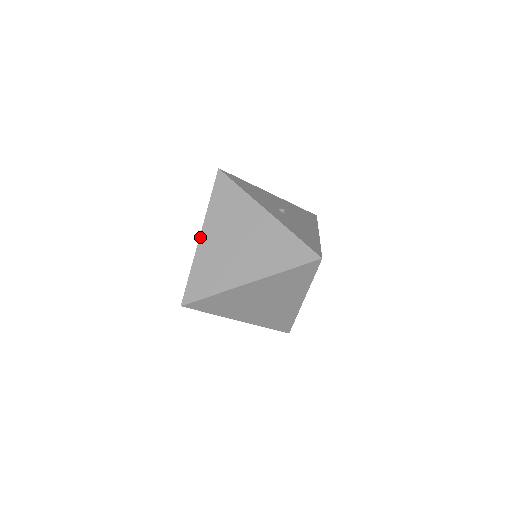
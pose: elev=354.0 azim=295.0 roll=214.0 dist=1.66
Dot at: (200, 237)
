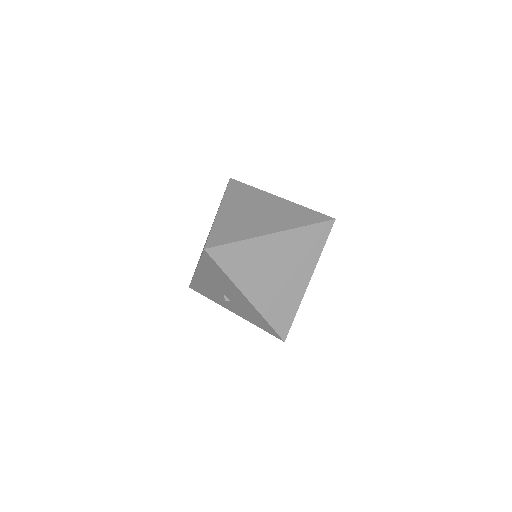
Dot at: (219, 210)
